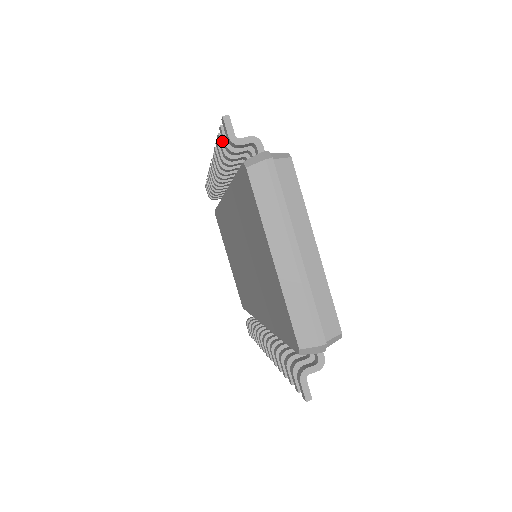
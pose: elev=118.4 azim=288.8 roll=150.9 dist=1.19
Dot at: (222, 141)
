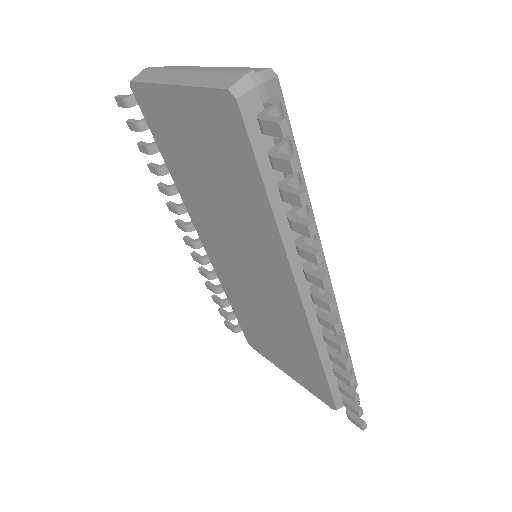
Dot at: (141, 144)
